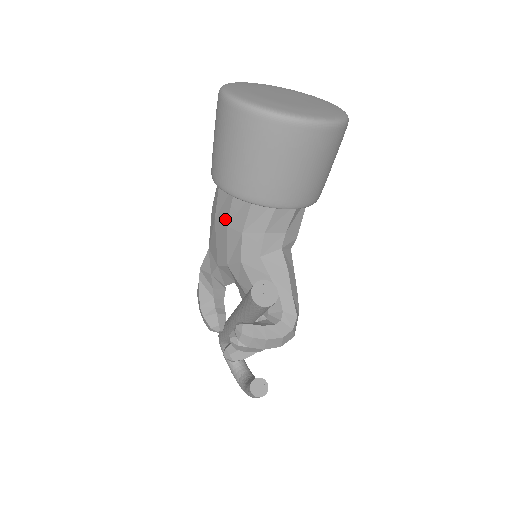
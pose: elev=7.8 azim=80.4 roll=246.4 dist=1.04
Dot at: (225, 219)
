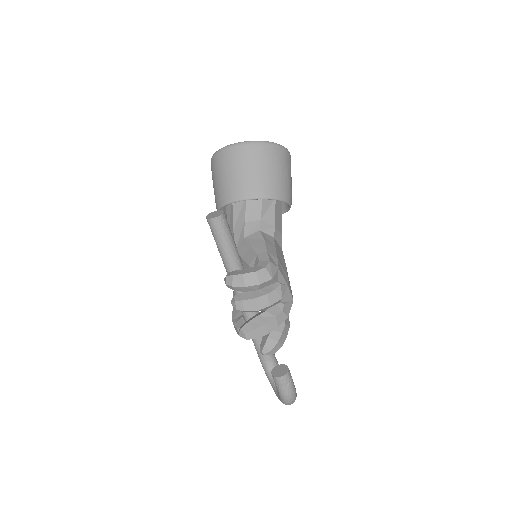
Dot at: occluded
